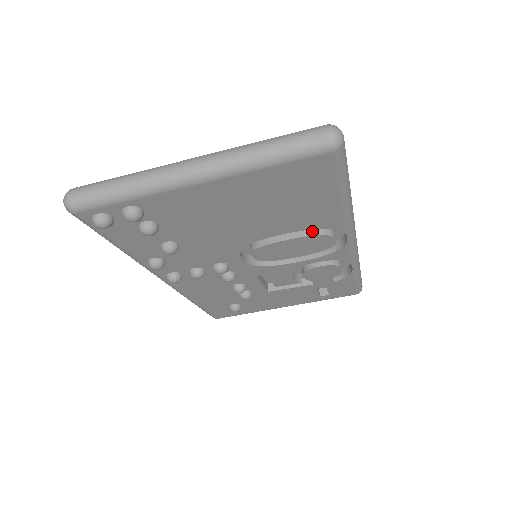
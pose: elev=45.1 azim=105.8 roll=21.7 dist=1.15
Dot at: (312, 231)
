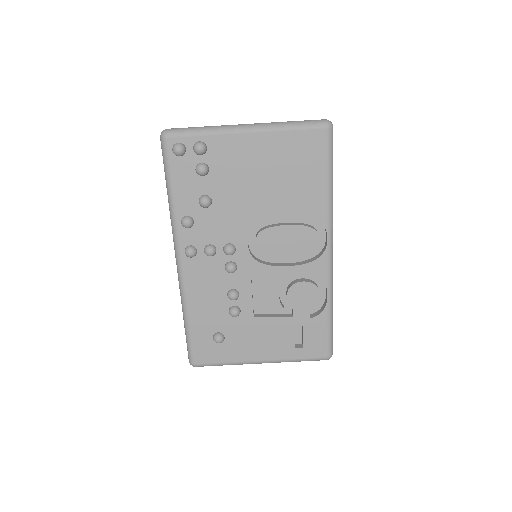
Dot at: (303, 224)
